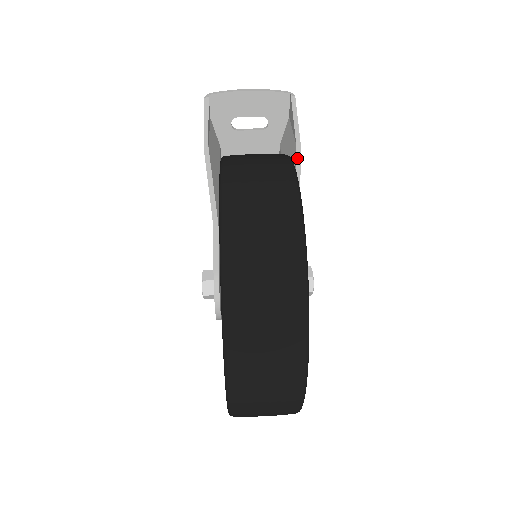
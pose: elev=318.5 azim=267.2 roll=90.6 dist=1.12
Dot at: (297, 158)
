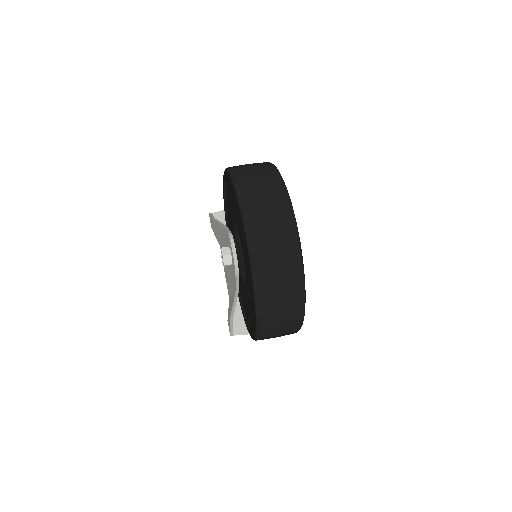
Dot at: occluded
